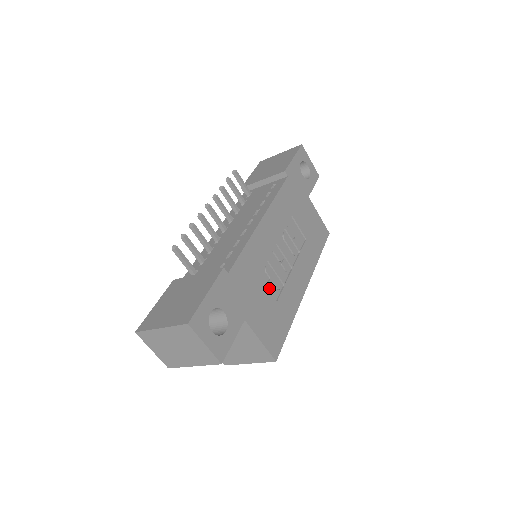
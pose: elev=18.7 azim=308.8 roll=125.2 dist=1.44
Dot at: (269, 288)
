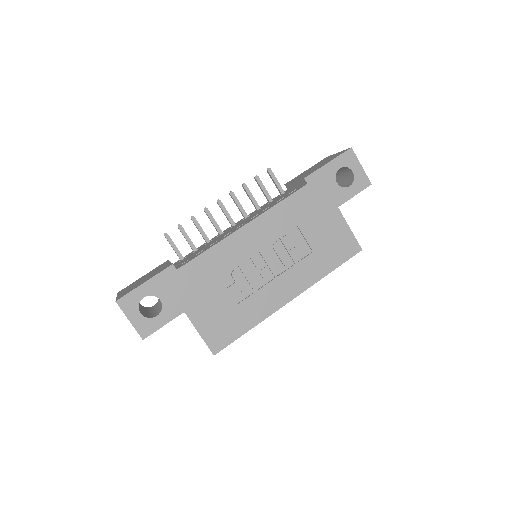
Dot at: (230, 291)
